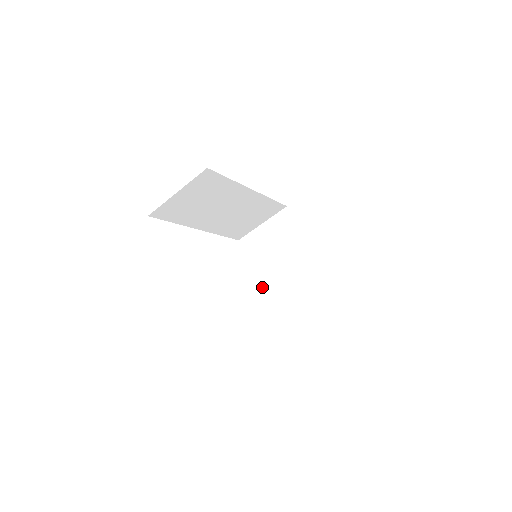
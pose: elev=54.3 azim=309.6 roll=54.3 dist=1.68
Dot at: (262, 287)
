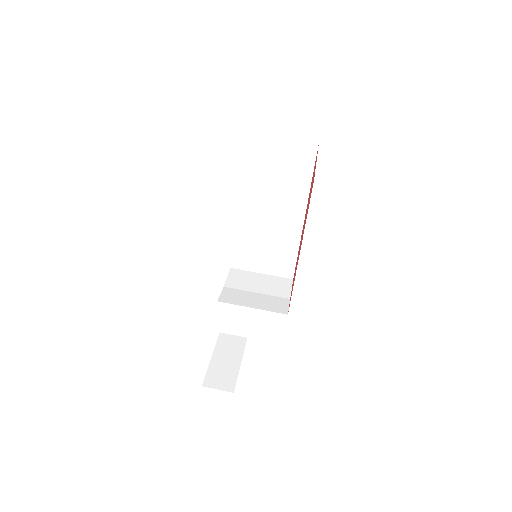
Dot at: (218, 300)
